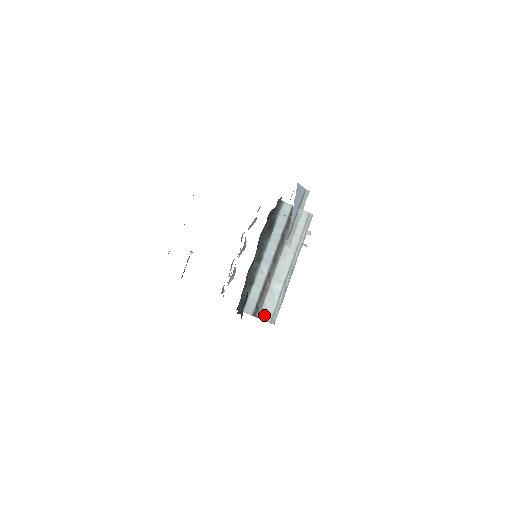
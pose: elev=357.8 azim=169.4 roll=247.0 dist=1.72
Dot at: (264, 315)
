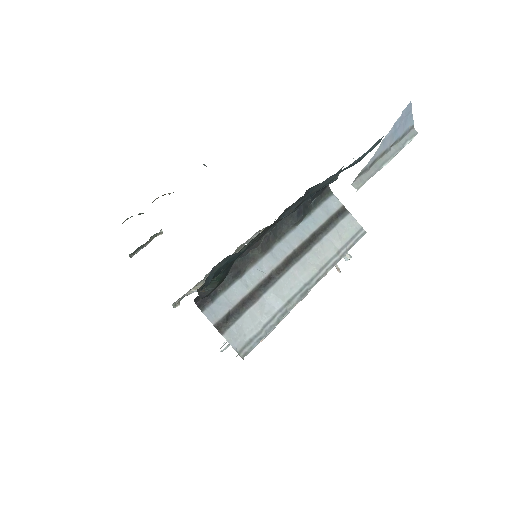
Dot at: (233, 335)
